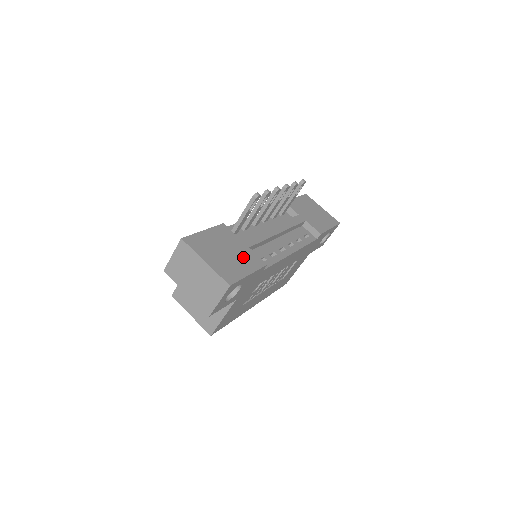
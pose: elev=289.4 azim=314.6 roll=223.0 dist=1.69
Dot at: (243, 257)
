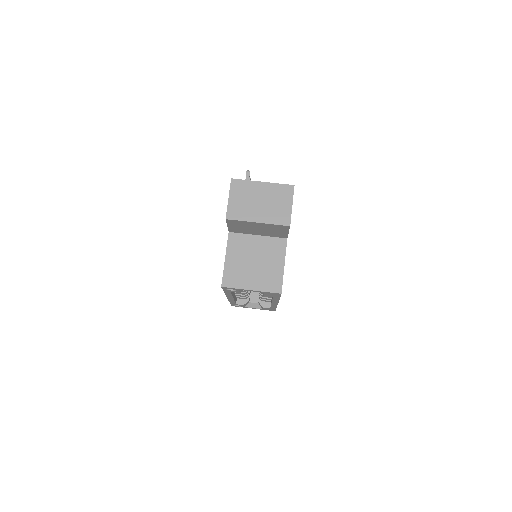
Dot at: occluded
